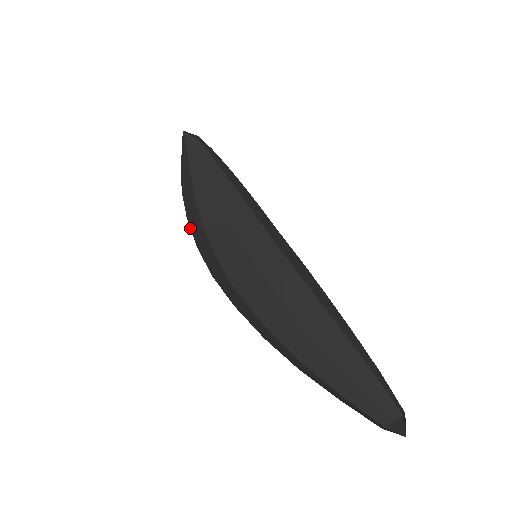
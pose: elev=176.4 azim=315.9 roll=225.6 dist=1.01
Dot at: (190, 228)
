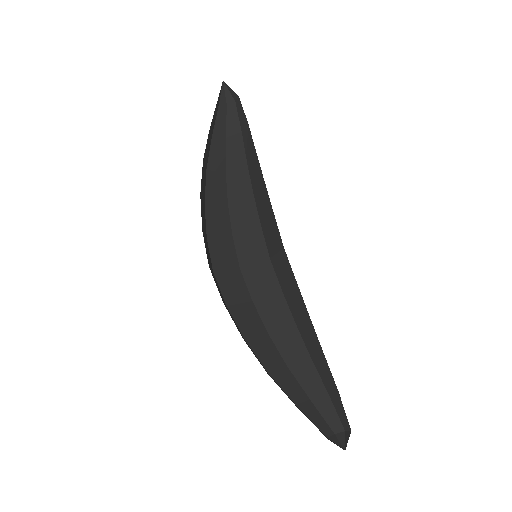
Dot at: (205, 217)
